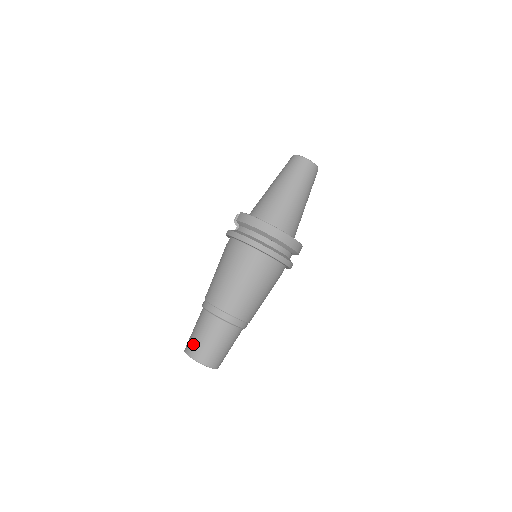
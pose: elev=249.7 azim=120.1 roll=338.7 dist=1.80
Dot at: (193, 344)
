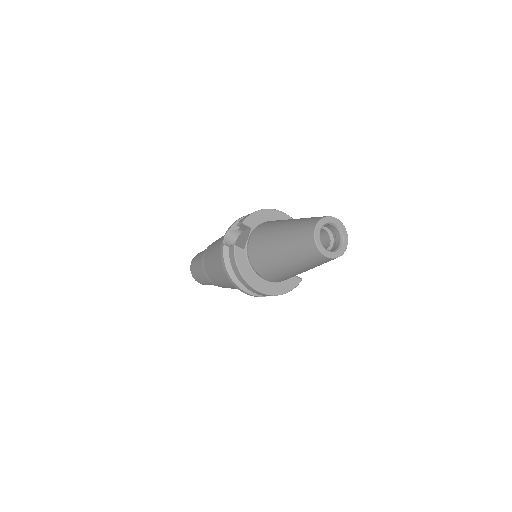
Dot at: (194, 272)
